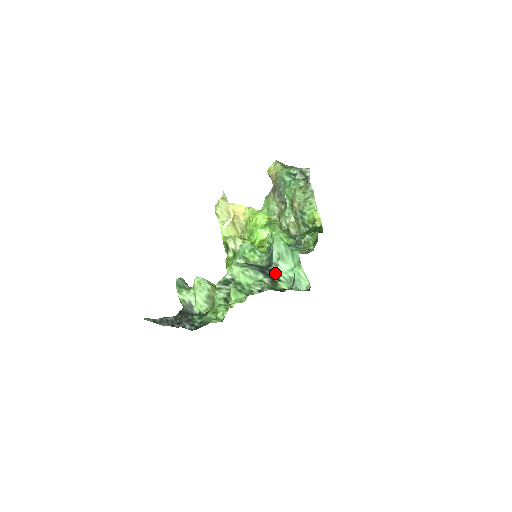
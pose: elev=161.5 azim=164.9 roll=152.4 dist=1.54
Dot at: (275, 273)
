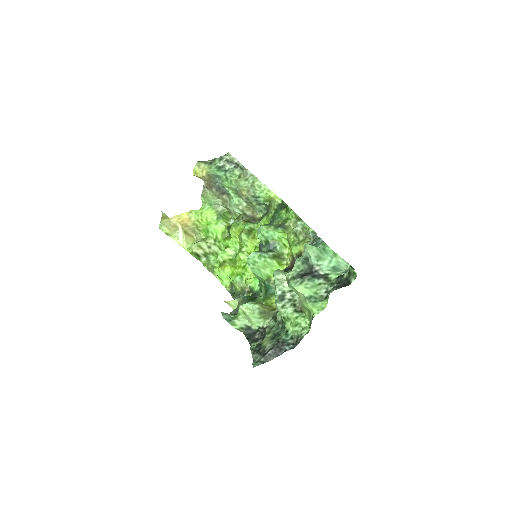
Dot at: (322, 271)
